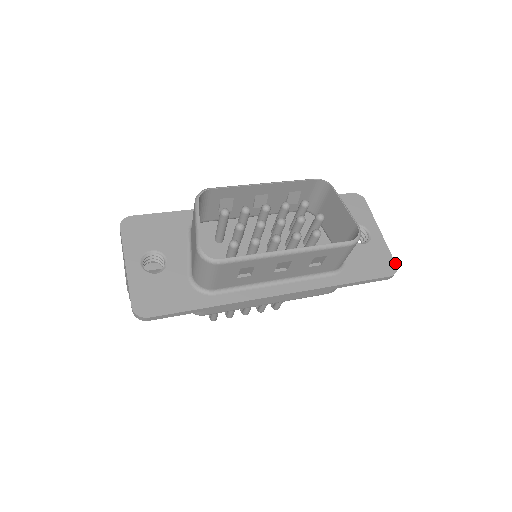
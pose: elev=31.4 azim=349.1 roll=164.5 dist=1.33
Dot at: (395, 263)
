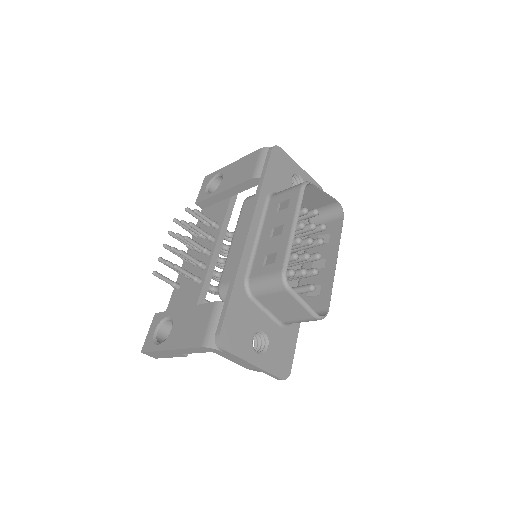
Dot at: (320, 186)
